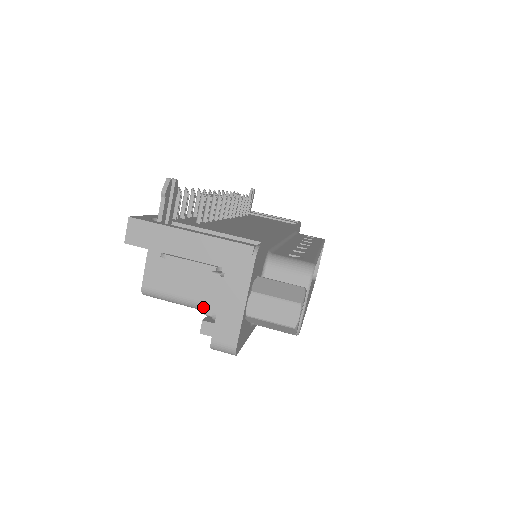
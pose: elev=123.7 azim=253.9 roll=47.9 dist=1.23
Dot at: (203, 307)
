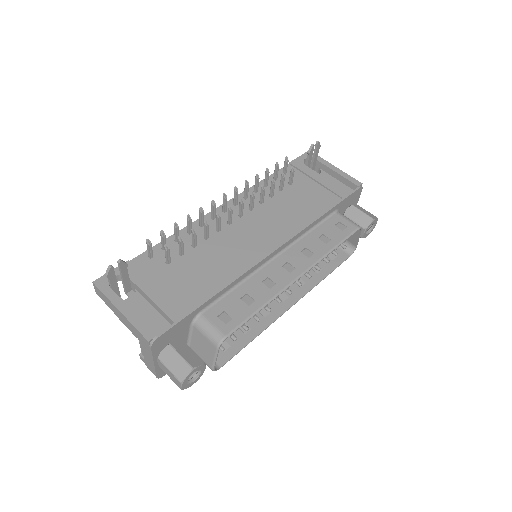
Dot at: occluded
